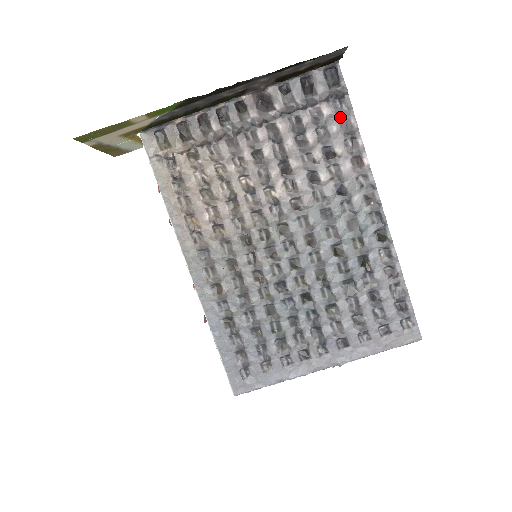
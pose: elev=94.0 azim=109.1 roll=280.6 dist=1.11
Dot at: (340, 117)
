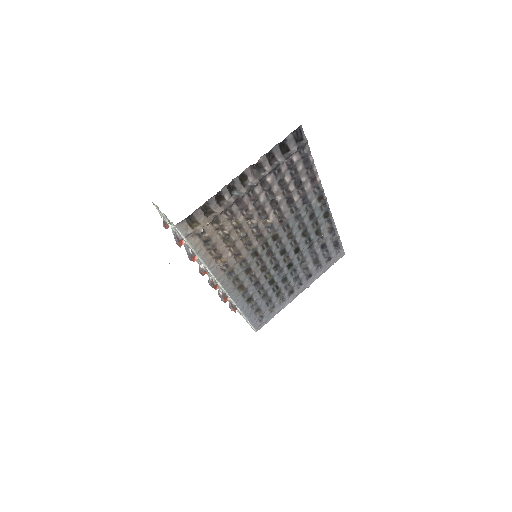
Dot at: (303, 159)
